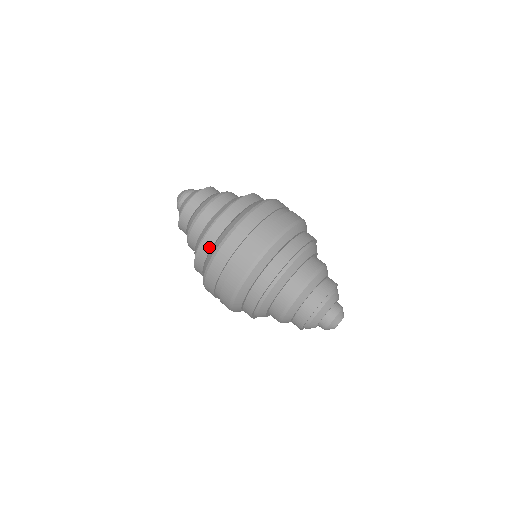
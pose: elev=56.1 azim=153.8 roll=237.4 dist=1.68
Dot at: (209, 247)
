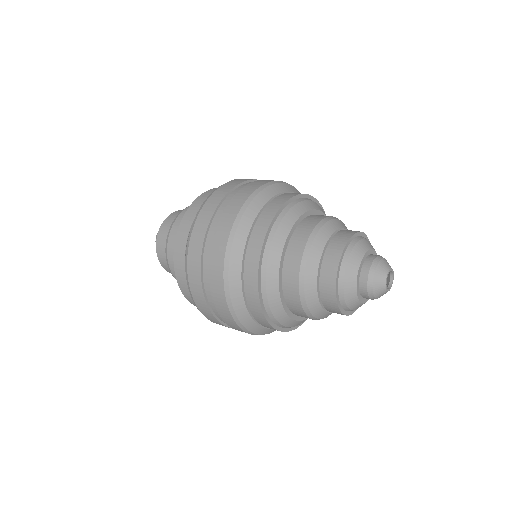
Dot at: (184, 241)
